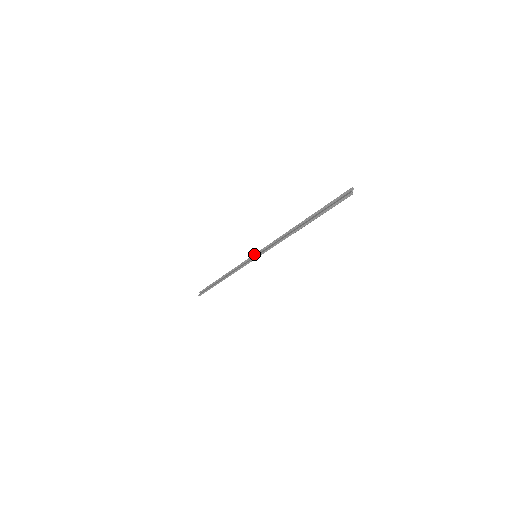
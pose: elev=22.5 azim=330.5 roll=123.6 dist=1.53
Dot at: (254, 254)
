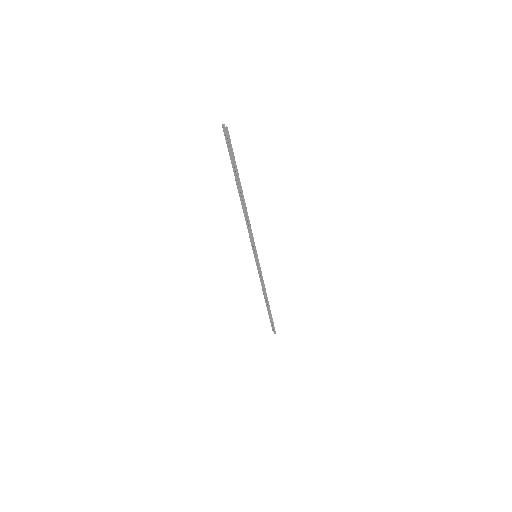
Dot at: (254, 257)
